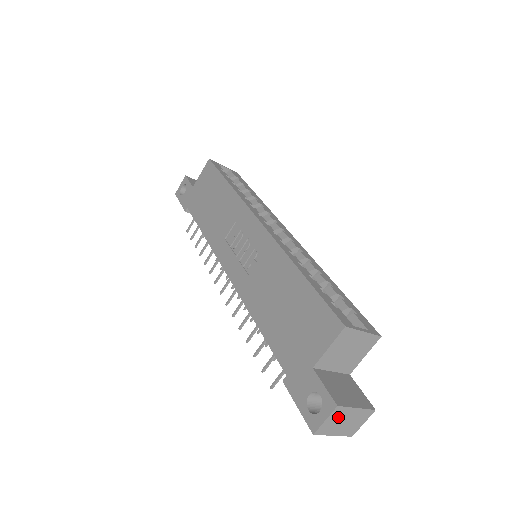
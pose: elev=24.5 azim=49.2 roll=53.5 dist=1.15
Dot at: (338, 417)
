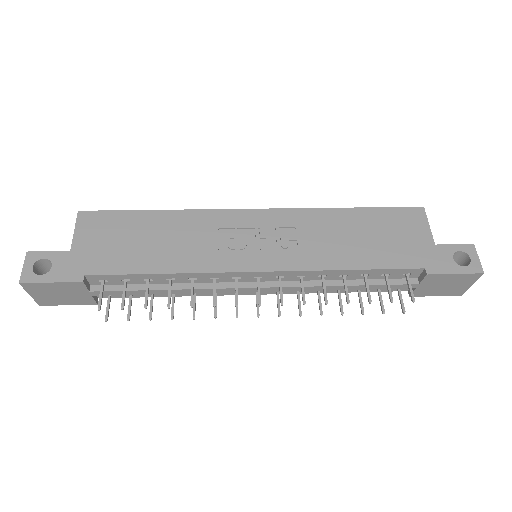
Dot at: occluded
